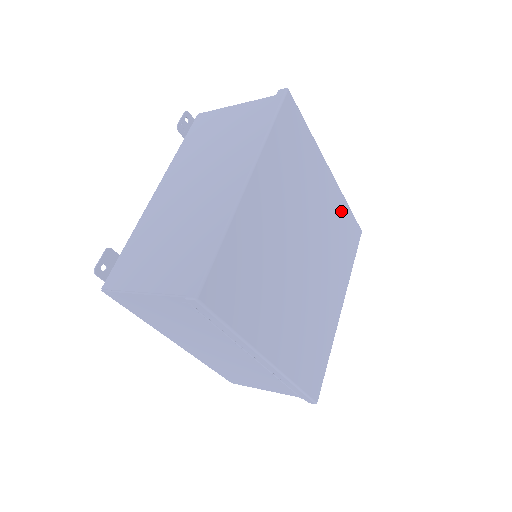
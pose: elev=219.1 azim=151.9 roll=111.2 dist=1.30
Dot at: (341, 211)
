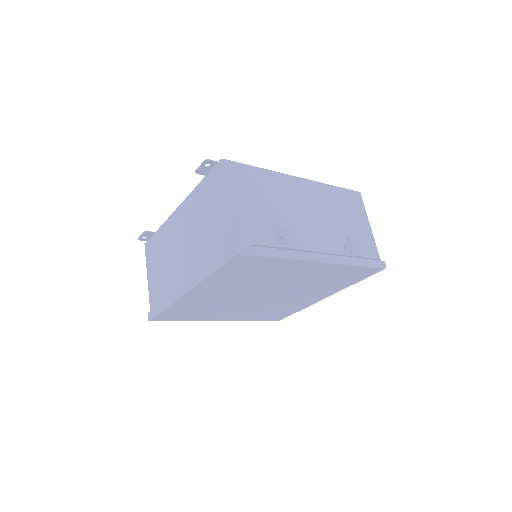
Dot at: (339, 271)
